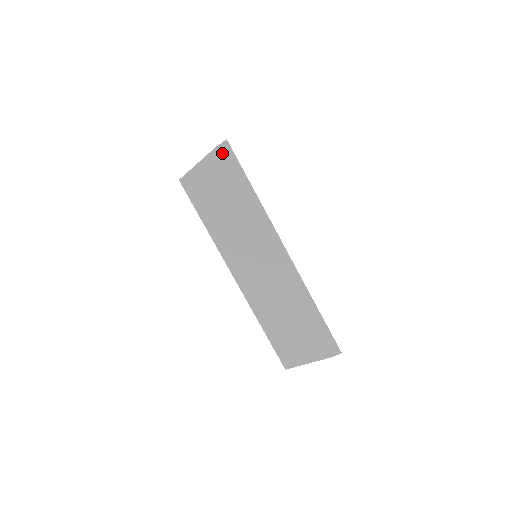
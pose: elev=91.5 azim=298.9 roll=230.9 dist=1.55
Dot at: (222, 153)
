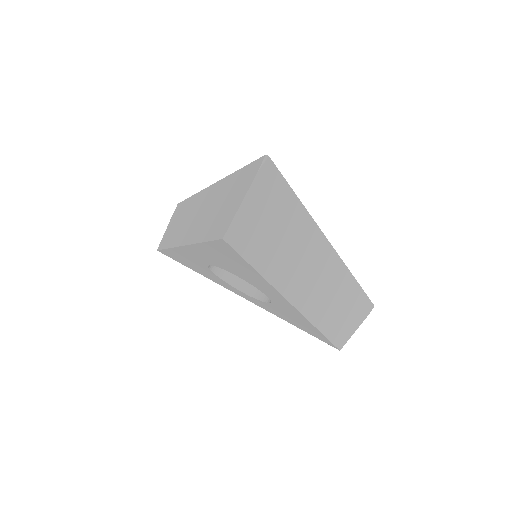
Dot at: (266, 176)
